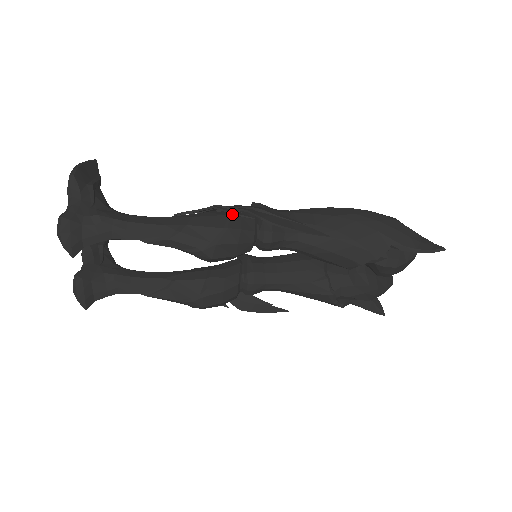
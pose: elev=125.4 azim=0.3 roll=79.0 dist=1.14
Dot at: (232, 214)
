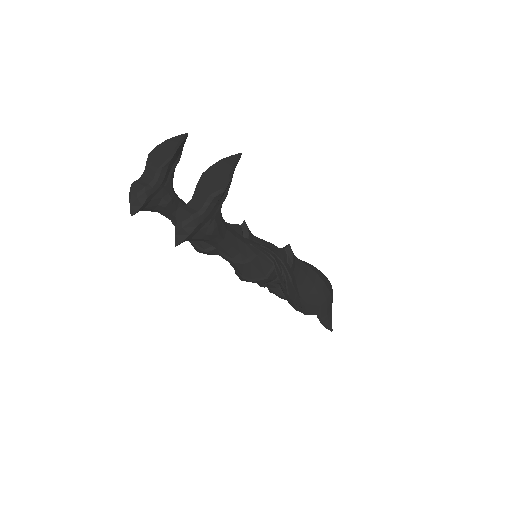
Dot at: occluded
